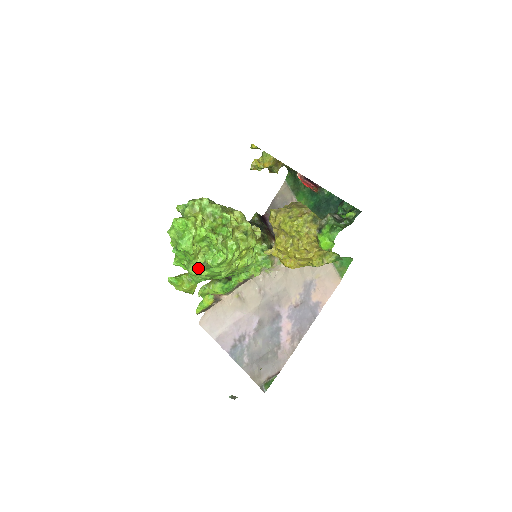
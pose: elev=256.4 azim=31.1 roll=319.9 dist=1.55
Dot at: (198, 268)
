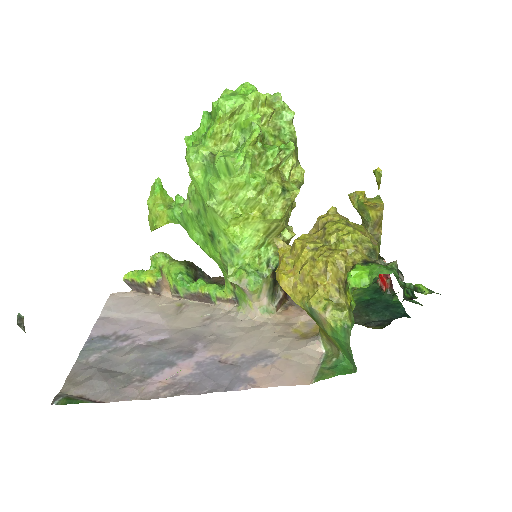
Dot at: (201, 153)
